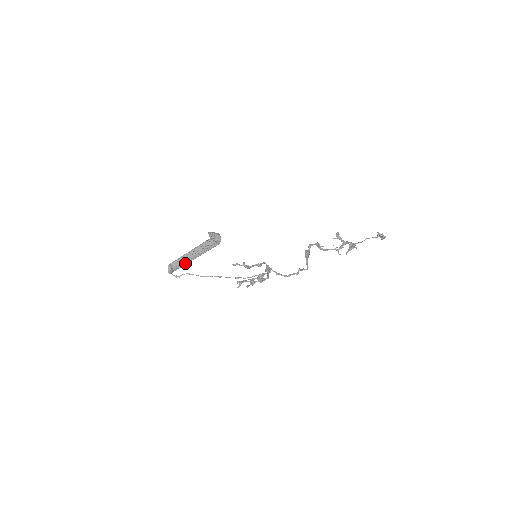
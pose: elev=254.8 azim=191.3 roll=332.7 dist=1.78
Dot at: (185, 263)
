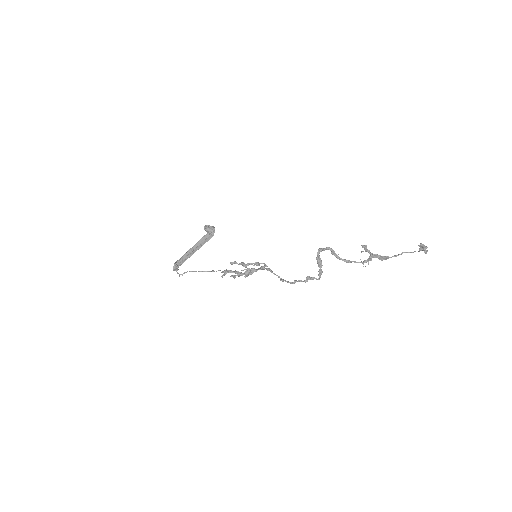
Dot at: occluded
